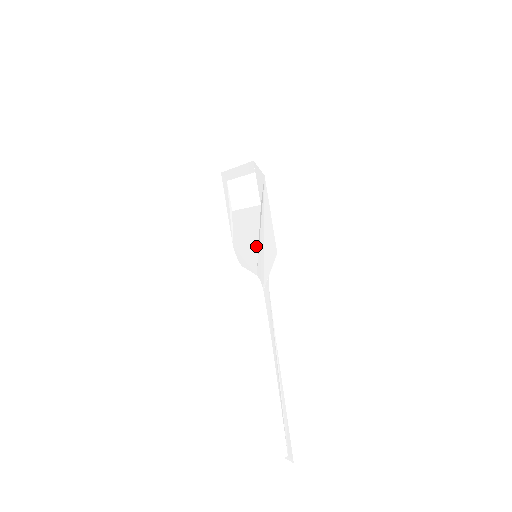
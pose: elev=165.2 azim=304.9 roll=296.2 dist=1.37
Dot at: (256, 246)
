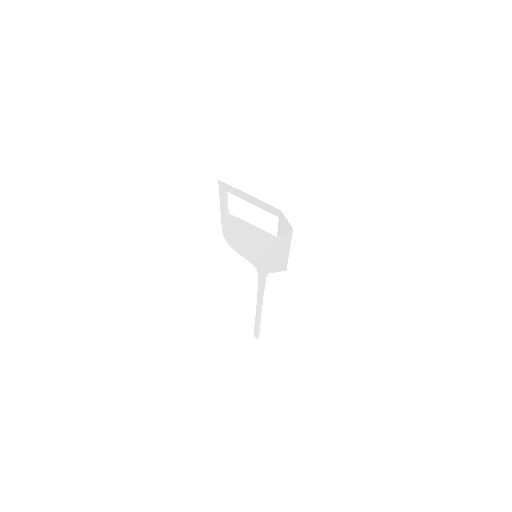
Dot at: (259, 252)
